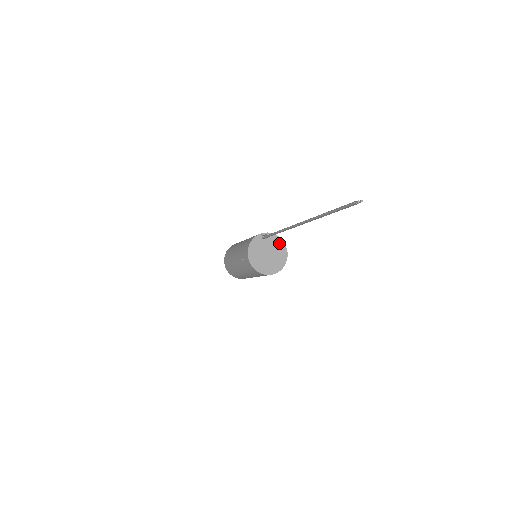
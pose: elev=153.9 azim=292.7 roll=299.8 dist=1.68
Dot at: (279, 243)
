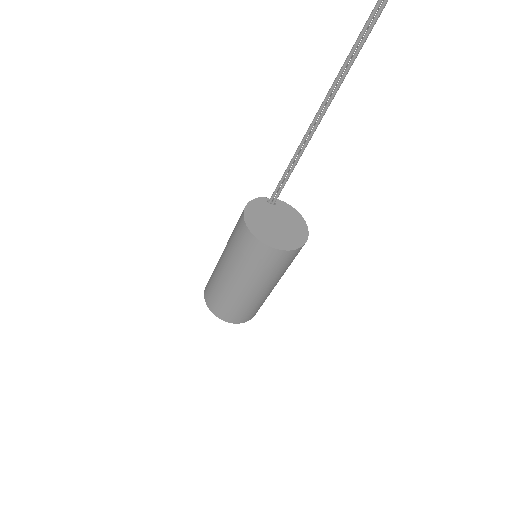
Dot at: (294, 215)
